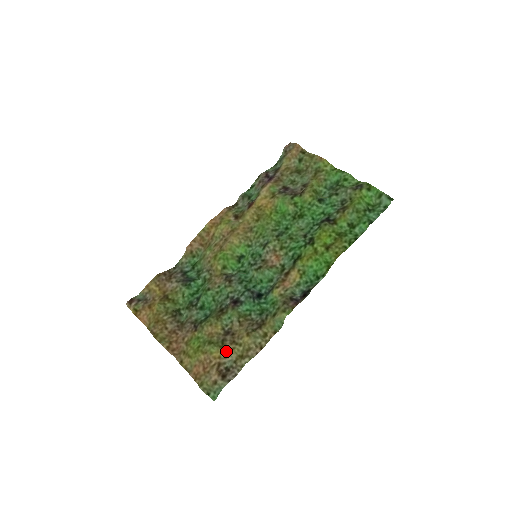
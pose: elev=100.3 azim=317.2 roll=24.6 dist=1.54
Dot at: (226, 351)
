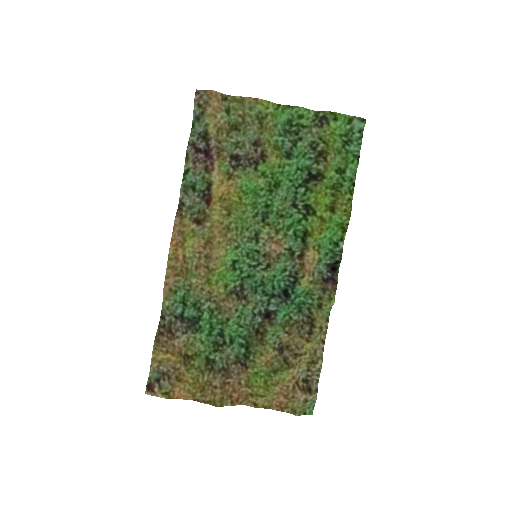
Dot at: (296, 368)
